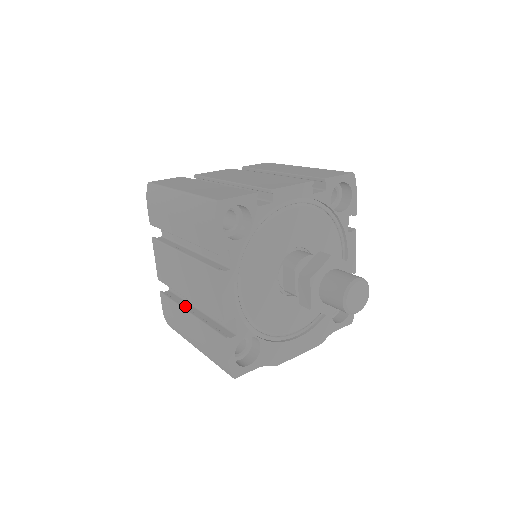
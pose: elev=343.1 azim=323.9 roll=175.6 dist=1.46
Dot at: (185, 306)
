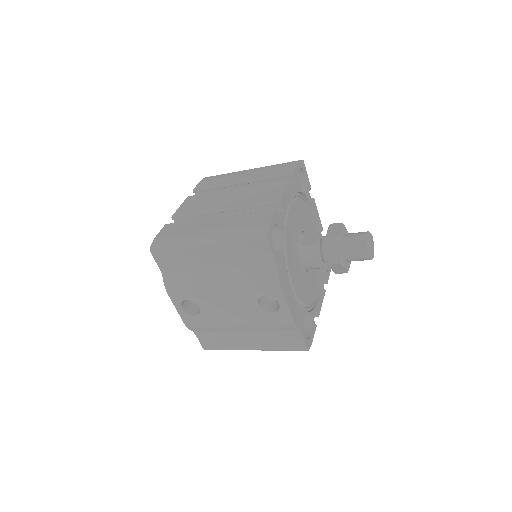
Dot at: occluded
